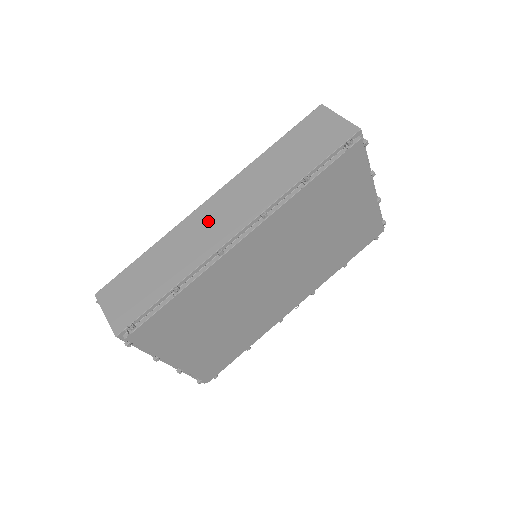
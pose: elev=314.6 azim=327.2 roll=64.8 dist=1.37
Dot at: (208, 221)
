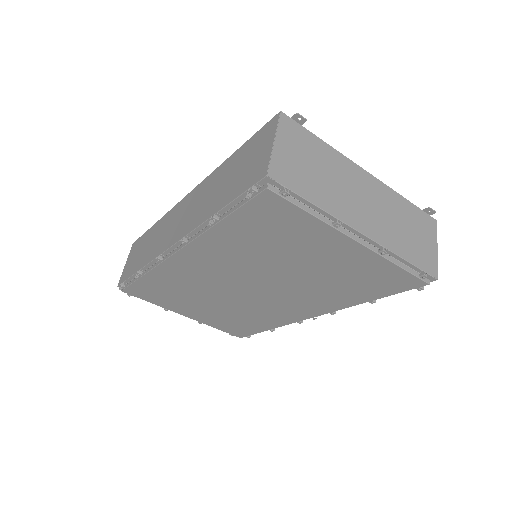
Dot at: (173, 221)
